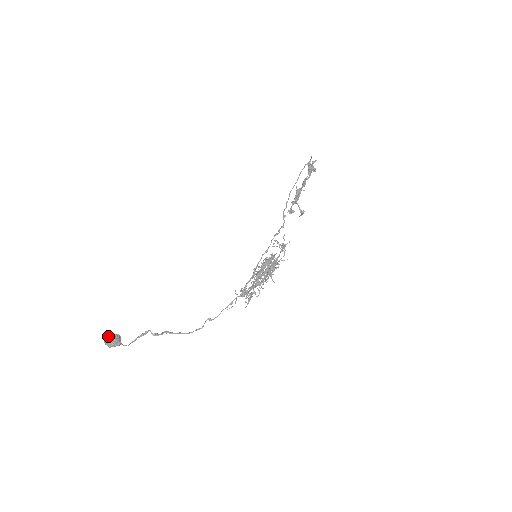
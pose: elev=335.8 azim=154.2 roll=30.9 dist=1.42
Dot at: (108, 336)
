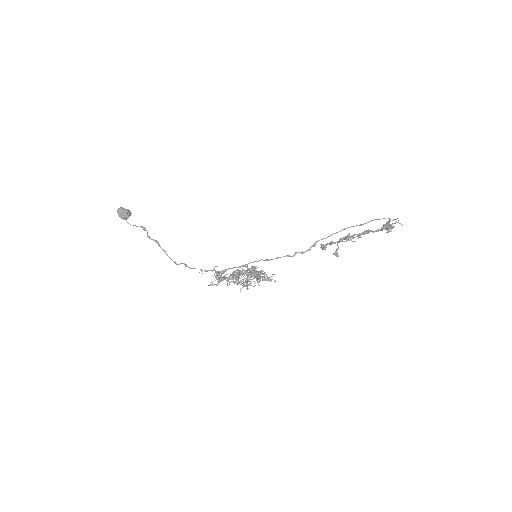
Dot at: (121, 208)
